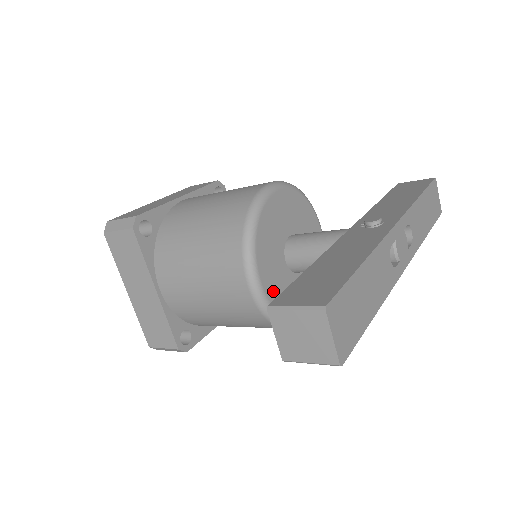
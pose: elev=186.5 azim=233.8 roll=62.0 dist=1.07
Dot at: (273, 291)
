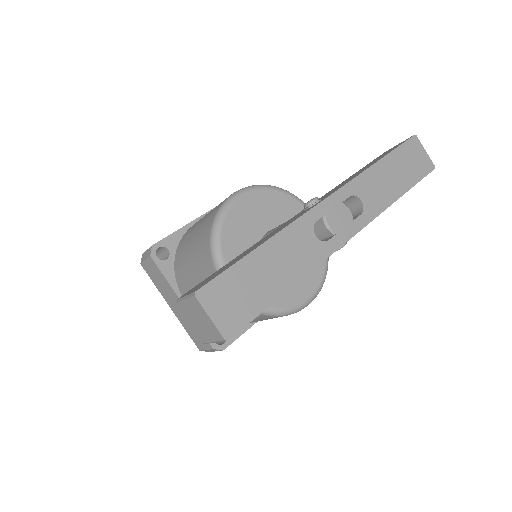
Dot at: occluded
